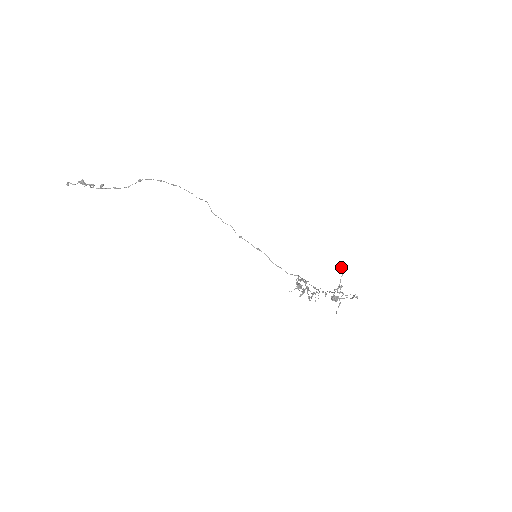
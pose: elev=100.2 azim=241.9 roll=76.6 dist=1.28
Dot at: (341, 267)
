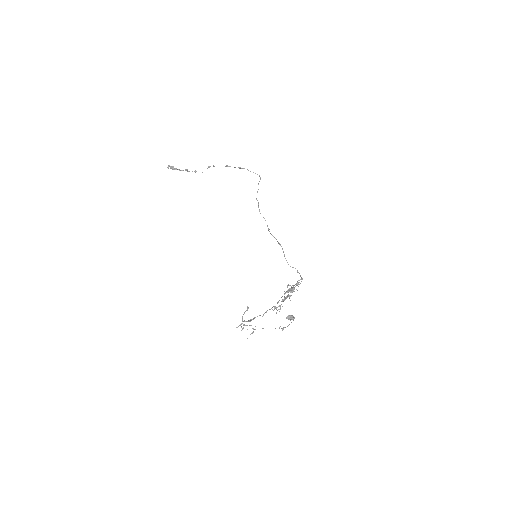
Dot at: occluded
